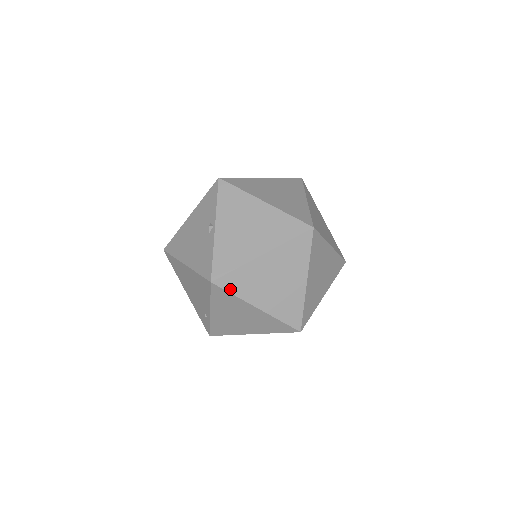
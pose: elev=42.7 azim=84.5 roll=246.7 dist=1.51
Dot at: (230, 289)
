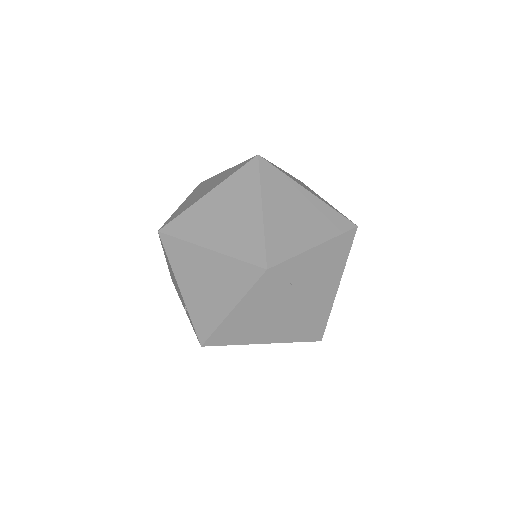
Dot at: (177, 234)
